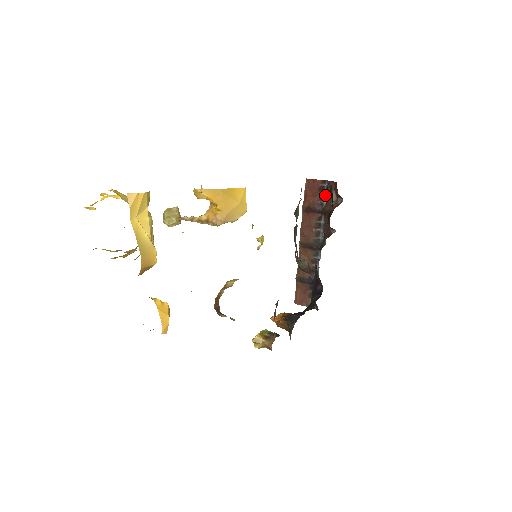
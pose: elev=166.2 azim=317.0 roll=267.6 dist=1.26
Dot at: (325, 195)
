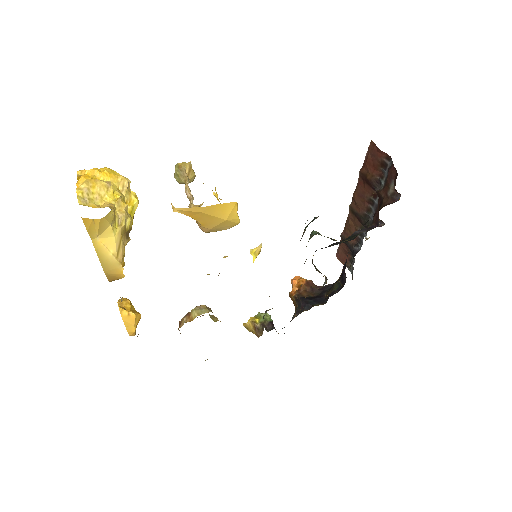
Dot at: (385, 175)
